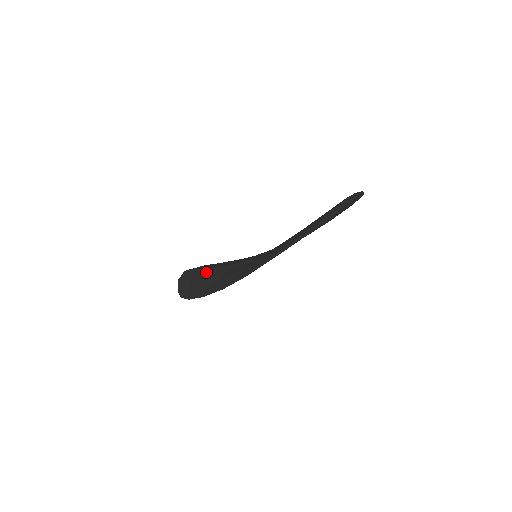
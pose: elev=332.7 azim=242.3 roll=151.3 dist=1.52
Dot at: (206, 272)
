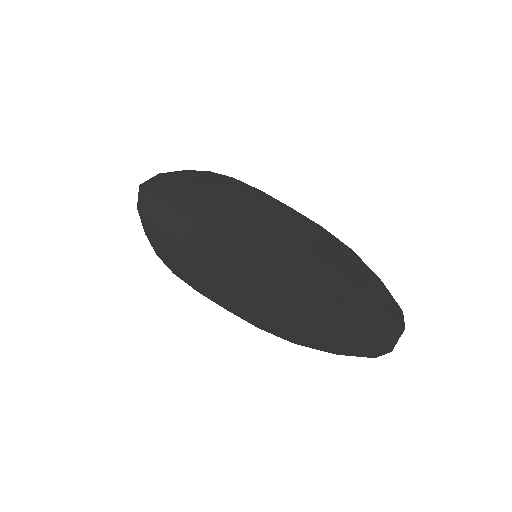
Dot at: (181, 222)
